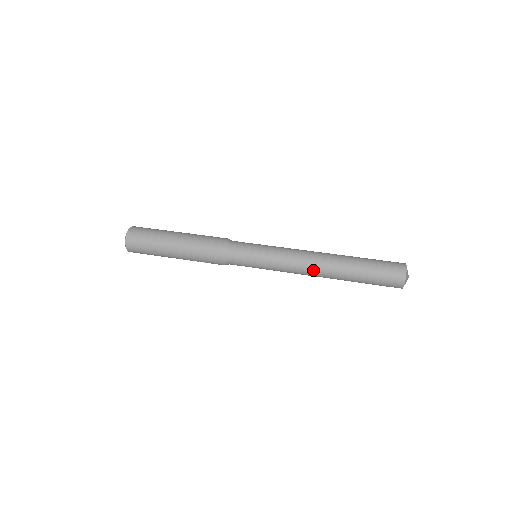
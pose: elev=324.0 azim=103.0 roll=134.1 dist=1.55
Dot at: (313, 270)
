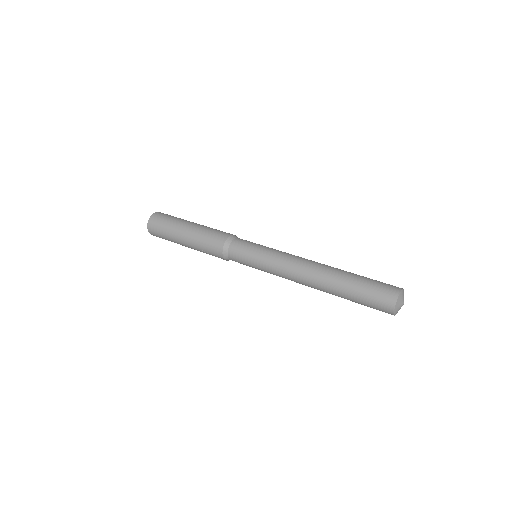
Dot at: (305, 270)
